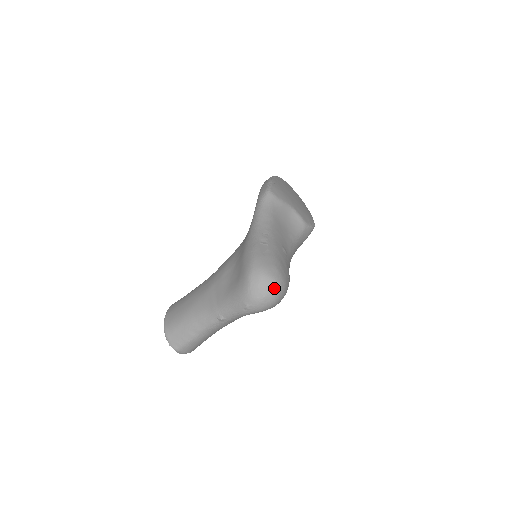
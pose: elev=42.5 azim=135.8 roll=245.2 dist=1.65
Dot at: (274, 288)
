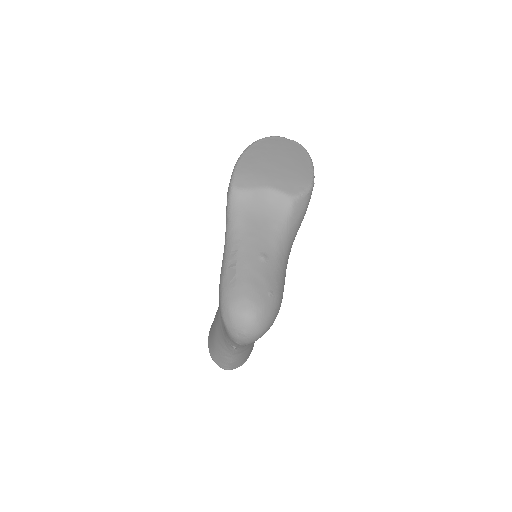
Dot at: (249, 323)
